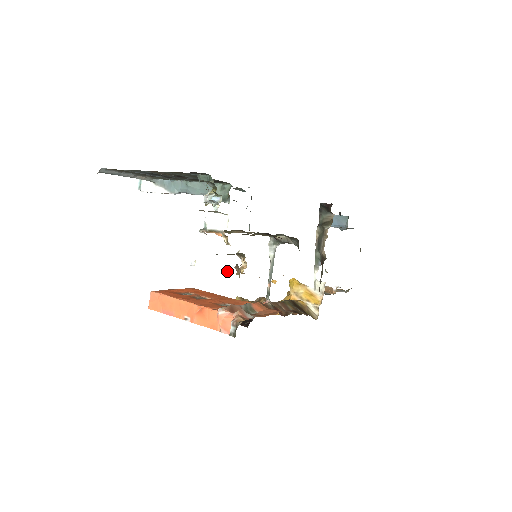
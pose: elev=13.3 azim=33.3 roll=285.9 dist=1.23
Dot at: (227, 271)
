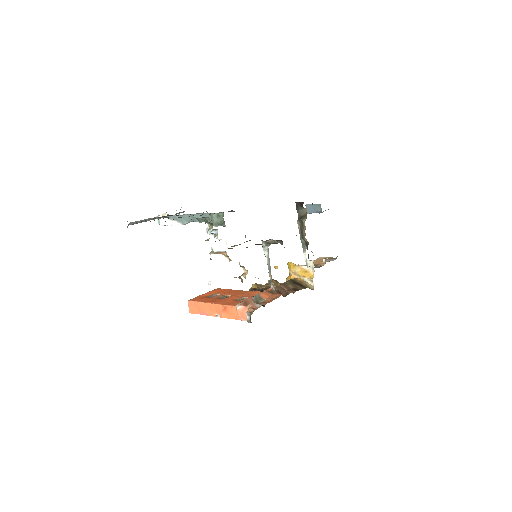
Dot at: (236, 277)
